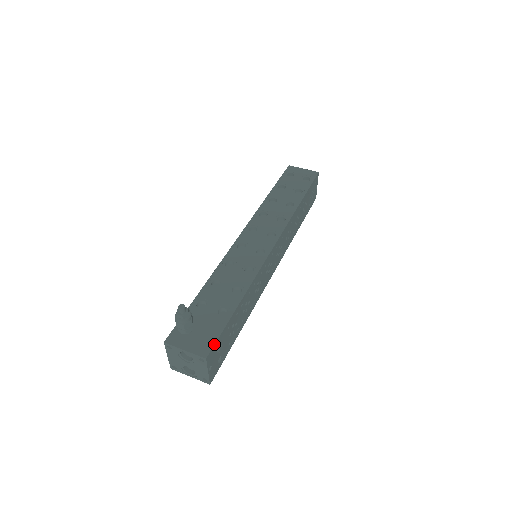
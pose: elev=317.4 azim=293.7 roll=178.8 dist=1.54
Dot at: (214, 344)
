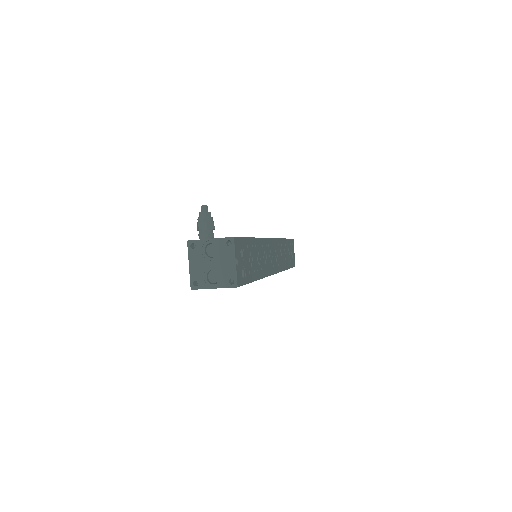
Dot at: (238, 237)
